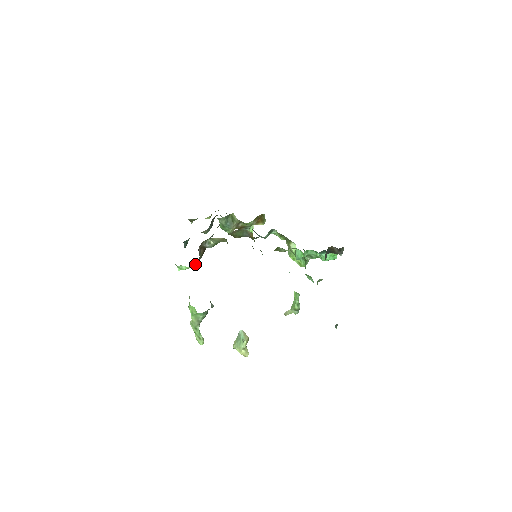
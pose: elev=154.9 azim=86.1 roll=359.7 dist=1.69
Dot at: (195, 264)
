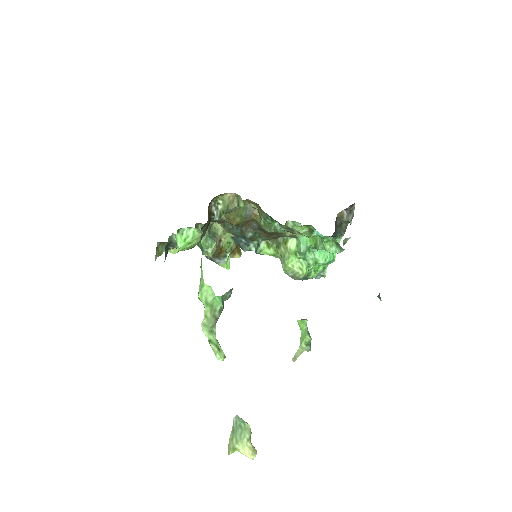
Dot at: (201, 236)
